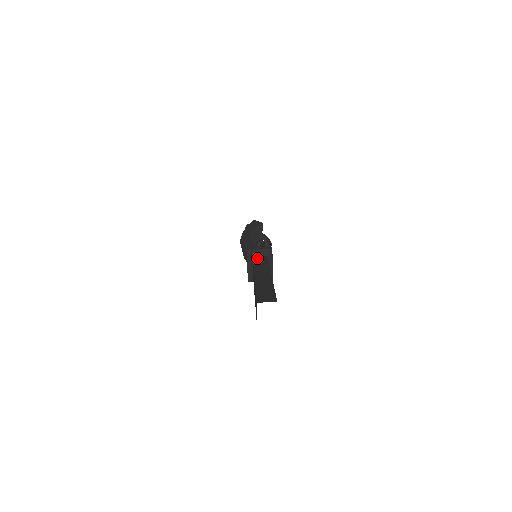
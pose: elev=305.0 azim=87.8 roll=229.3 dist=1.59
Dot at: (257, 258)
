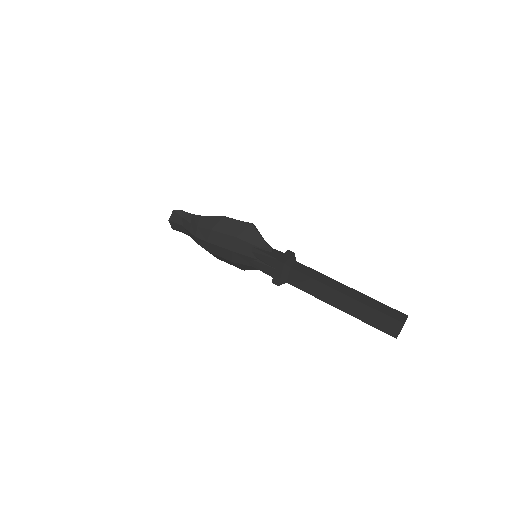
Dot at: (299, 269)
